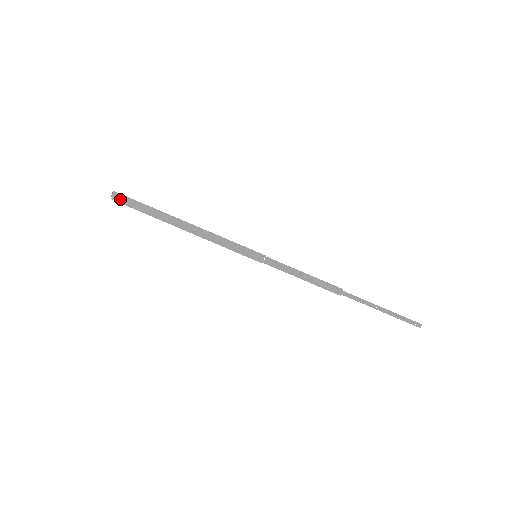
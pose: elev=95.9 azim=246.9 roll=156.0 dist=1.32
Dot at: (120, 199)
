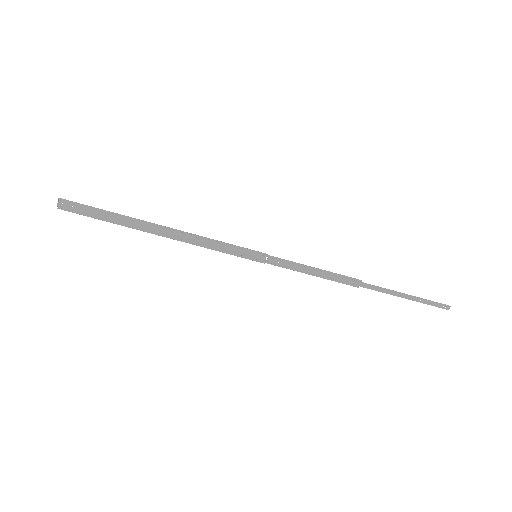
Dot at: (70, 207)
